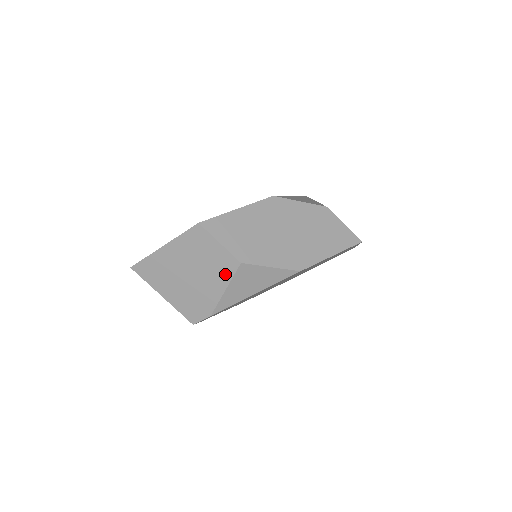
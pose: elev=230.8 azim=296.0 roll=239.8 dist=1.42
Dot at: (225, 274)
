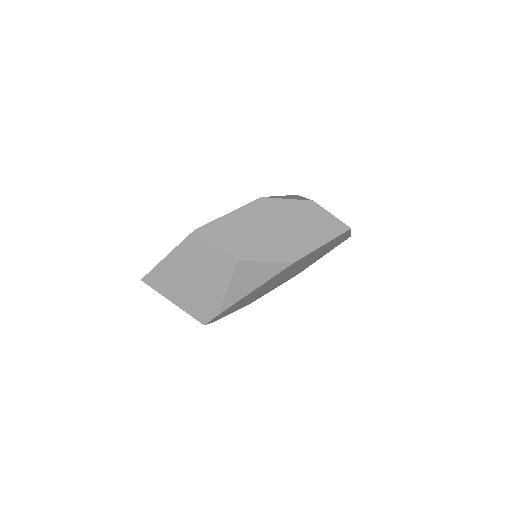
Dot at: (225, 274)
